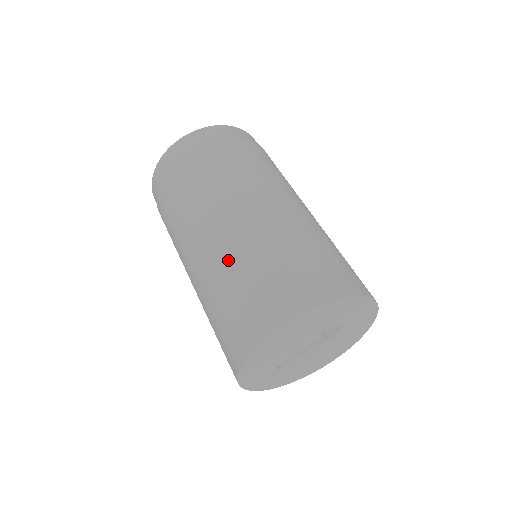
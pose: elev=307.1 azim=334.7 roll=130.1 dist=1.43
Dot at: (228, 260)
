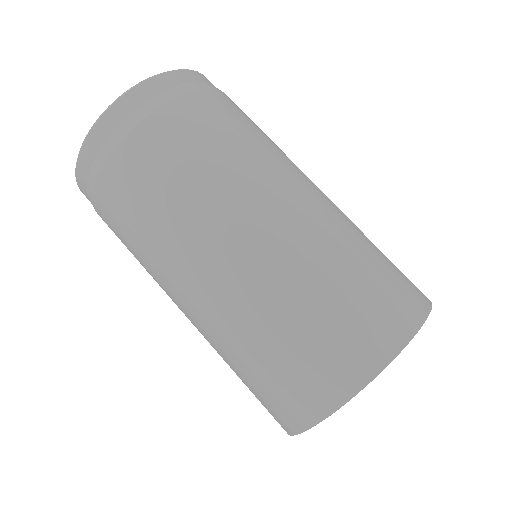
Dot at: occluded
